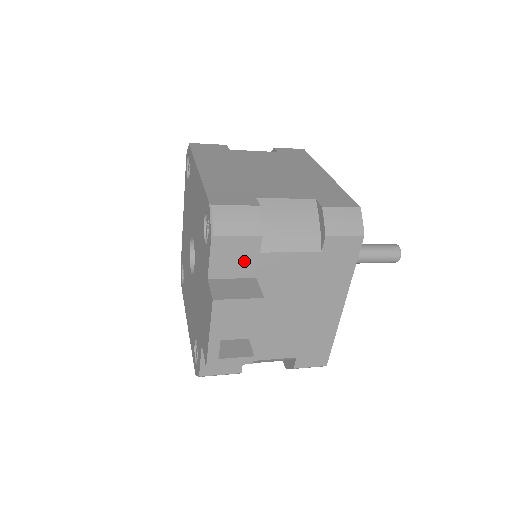
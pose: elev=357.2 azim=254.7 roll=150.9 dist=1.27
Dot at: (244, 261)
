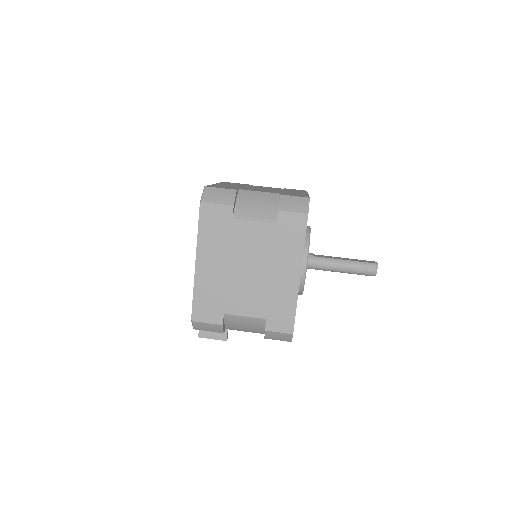
Dot at: occluded
